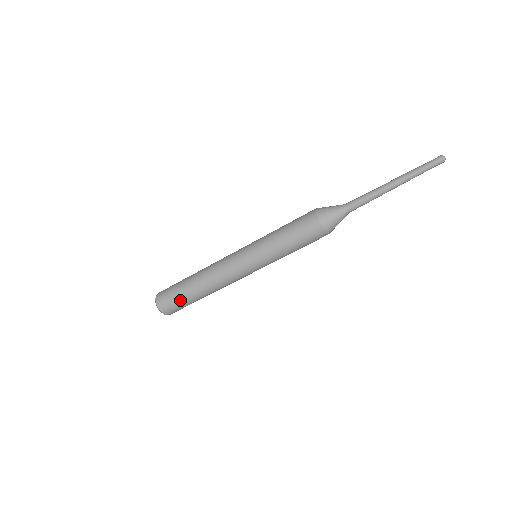
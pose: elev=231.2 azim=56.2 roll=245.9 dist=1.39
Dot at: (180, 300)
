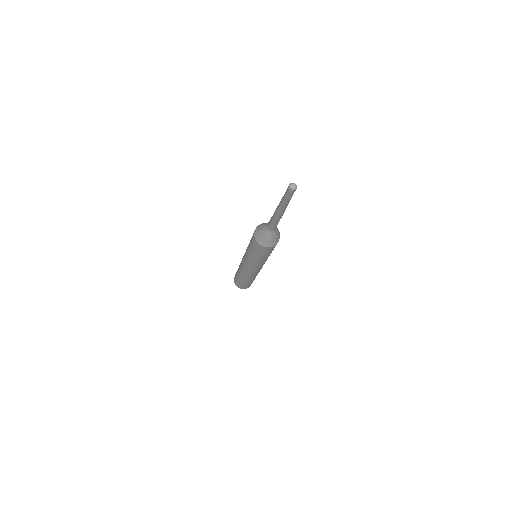
Dot at: (246, 285)
